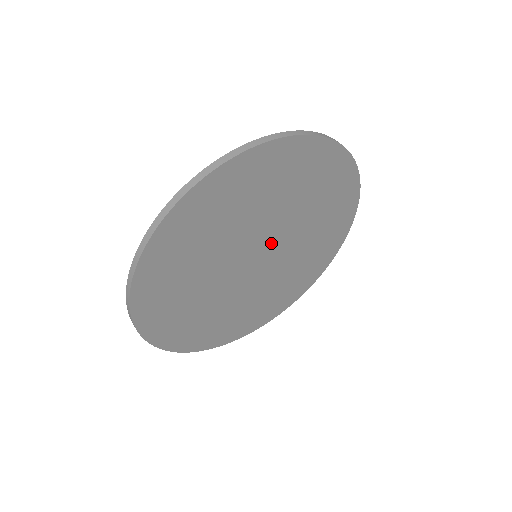
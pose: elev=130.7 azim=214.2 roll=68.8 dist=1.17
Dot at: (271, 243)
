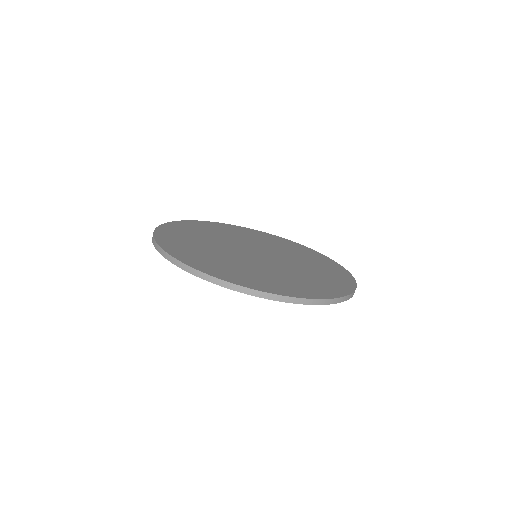
Dot at: occluded
